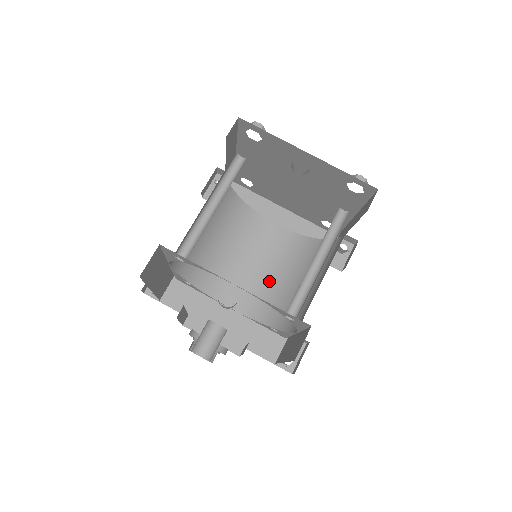
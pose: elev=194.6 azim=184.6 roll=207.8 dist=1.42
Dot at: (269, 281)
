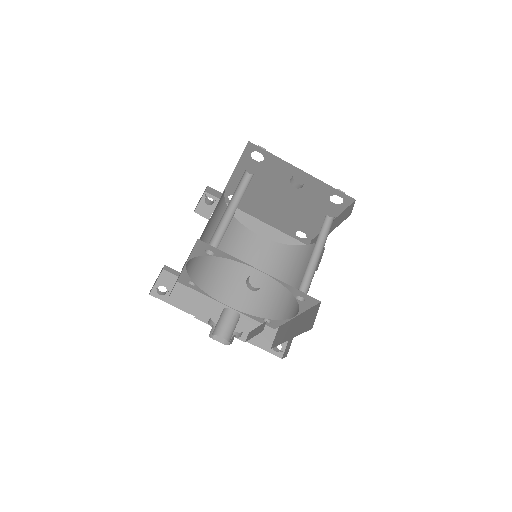
Dot at: (257, 281)
